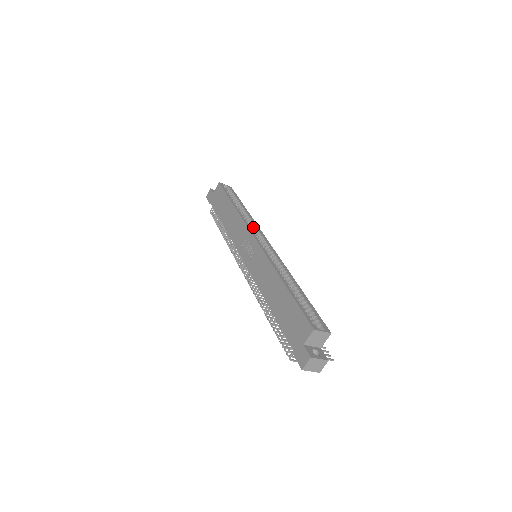
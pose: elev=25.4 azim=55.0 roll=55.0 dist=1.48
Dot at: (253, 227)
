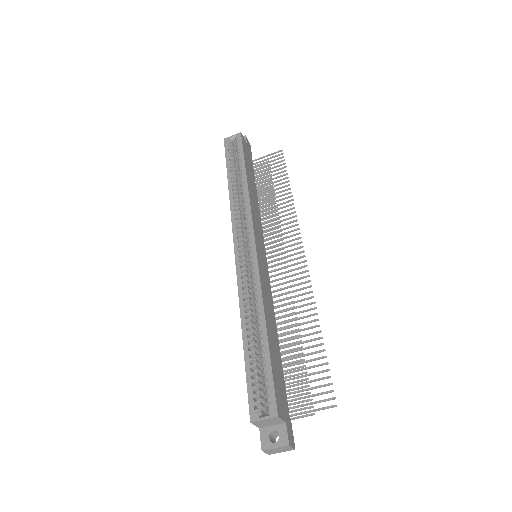
Dot at: (244, 216)
